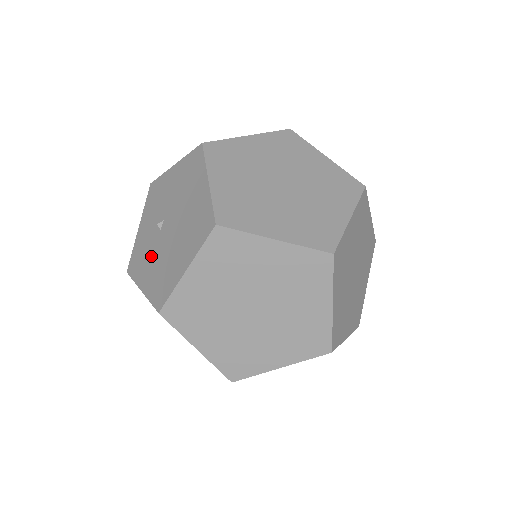
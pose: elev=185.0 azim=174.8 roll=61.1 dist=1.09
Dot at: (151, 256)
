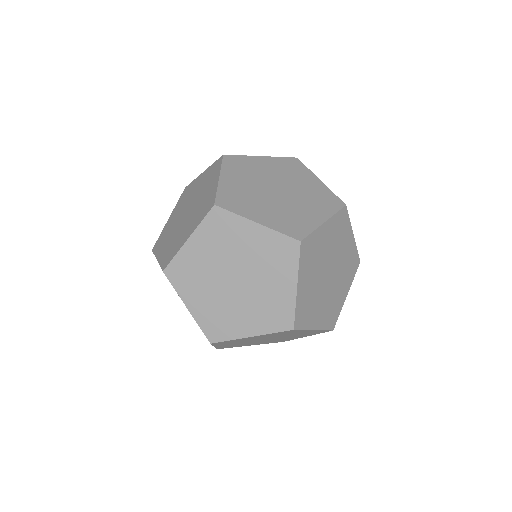
Dot at: occluded
